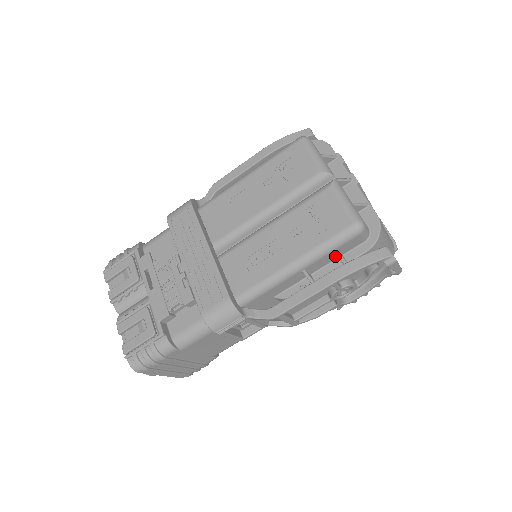
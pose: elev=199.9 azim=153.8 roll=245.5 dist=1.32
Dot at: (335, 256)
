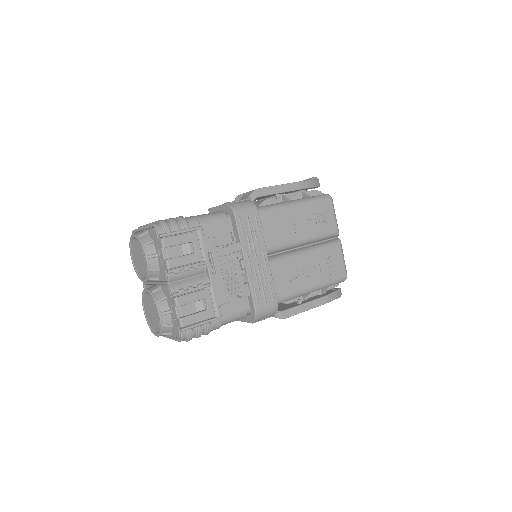
Dot at: occluded
